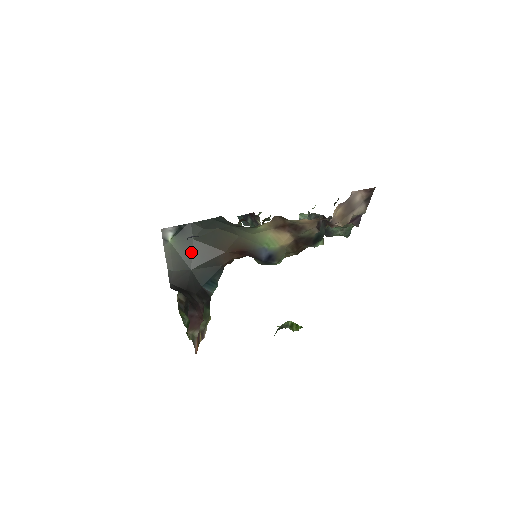
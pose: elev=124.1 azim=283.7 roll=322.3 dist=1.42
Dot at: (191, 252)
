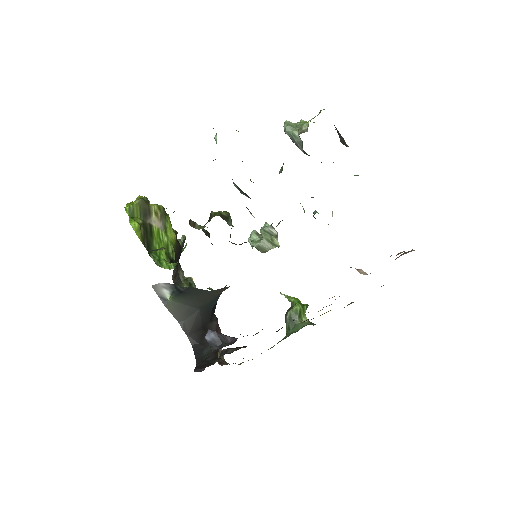
Dot at: (196, 301)
